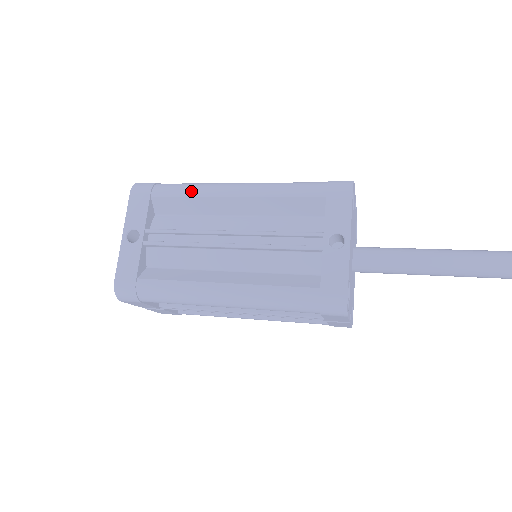
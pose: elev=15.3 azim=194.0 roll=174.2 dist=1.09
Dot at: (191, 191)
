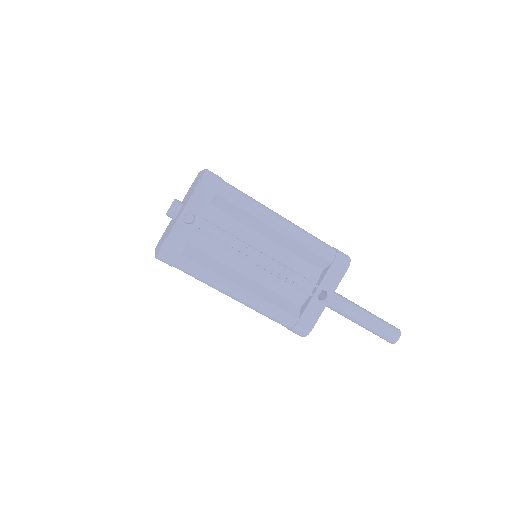
Dot at: (248, 207)
